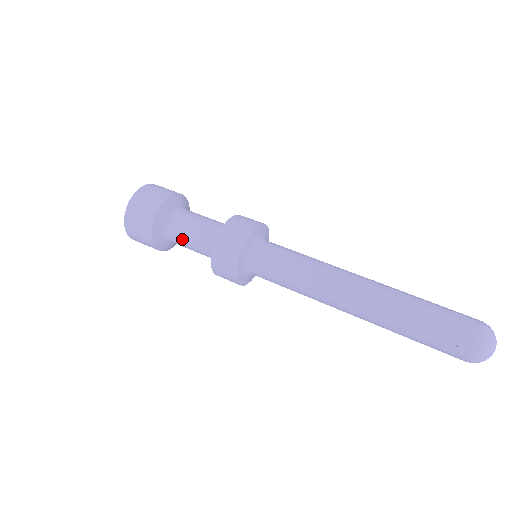
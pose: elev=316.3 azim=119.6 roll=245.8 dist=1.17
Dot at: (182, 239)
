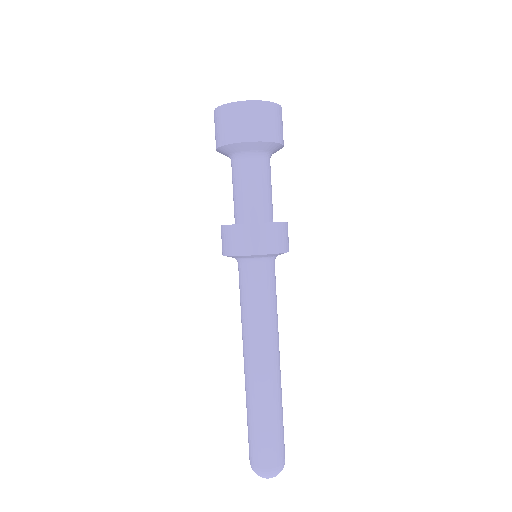
Dot at: (232, 179)
